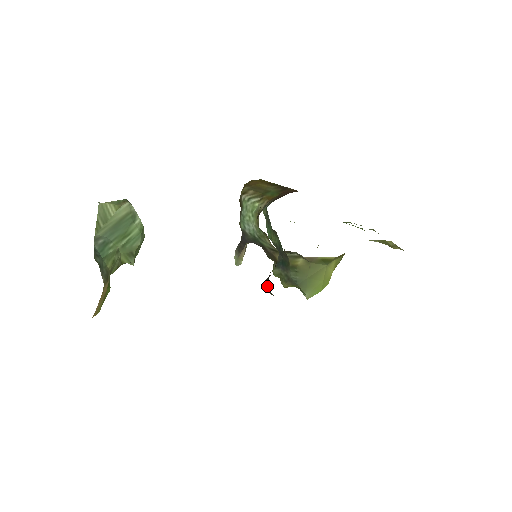
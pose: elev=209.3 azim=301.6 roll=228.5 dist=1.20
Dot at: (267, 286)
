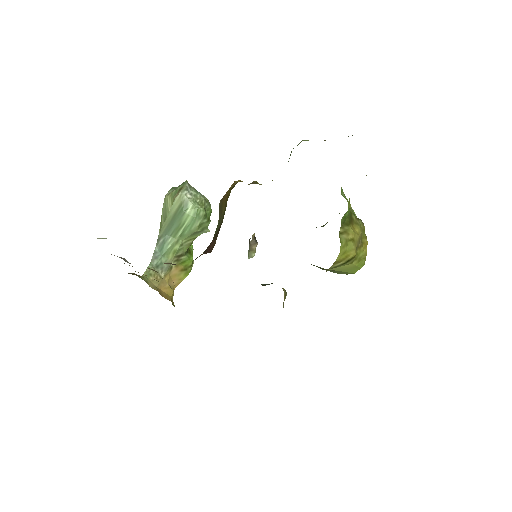
Dot at: occluded
